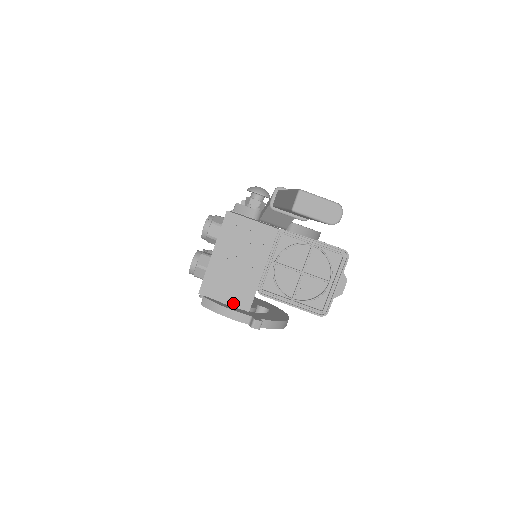
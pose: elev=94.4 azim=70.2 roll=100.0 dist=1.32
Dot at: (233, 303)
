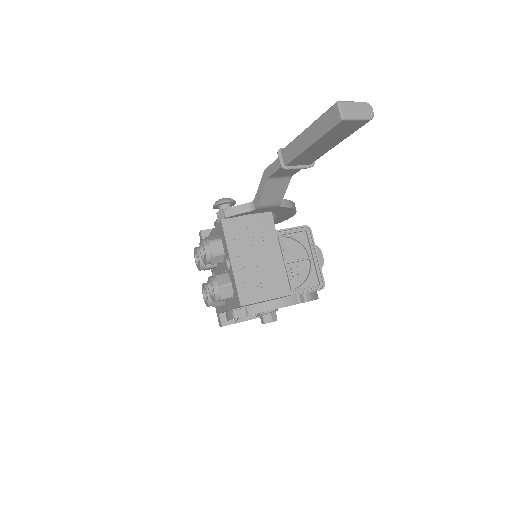
Dot at: (274, 295)
